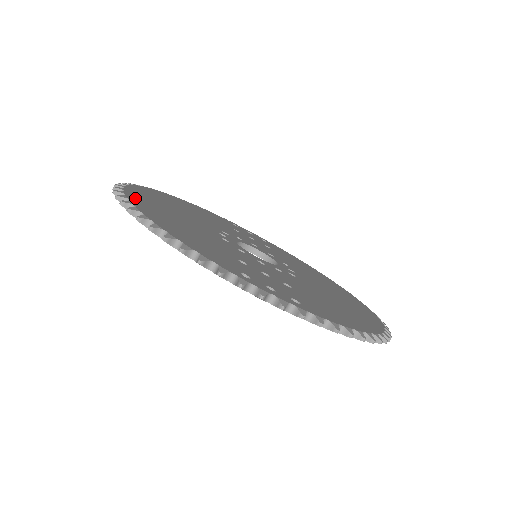
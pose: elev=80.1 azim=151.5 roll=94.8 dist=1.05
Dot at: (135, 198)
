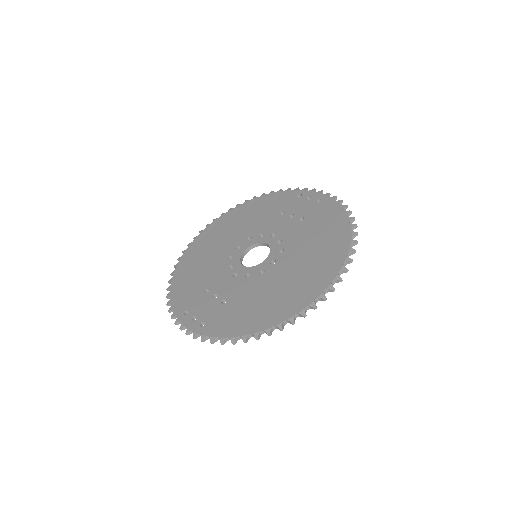
Dot at: (188, 253)
